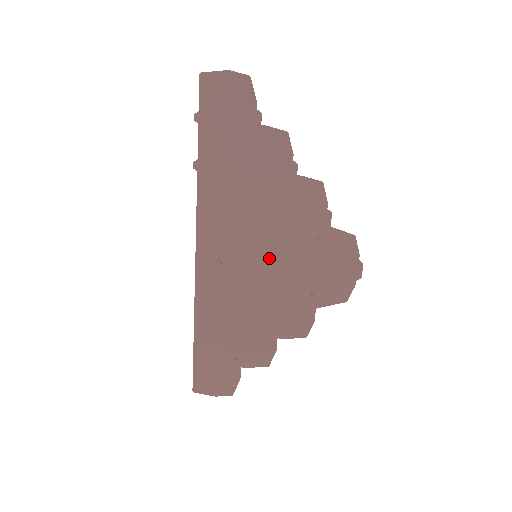
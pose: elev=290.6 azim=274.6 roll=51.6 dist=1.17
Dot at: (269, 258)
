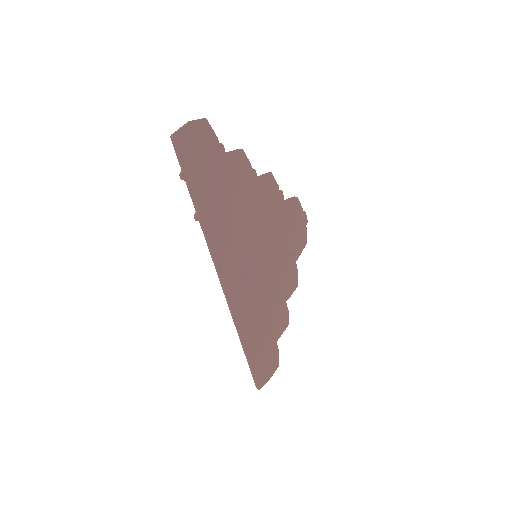
Dot at: (264, 251)
